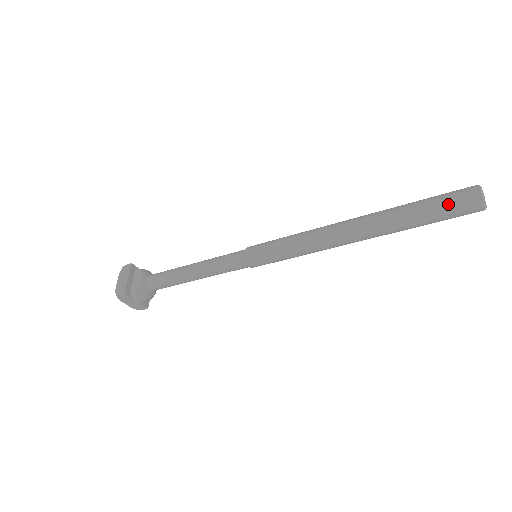
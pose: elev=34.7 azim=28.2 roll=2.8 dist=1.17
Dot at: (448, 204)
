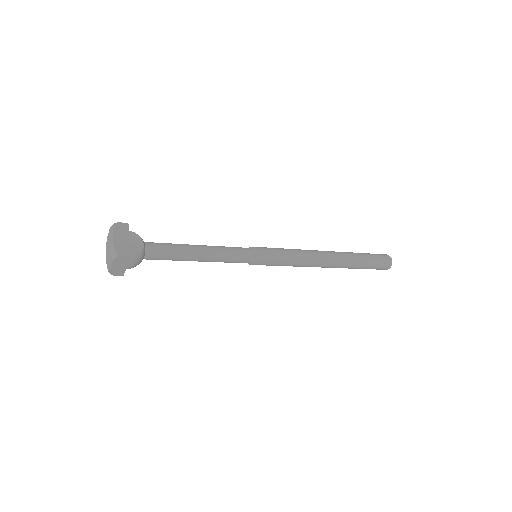
Dot at: (379, 261)
